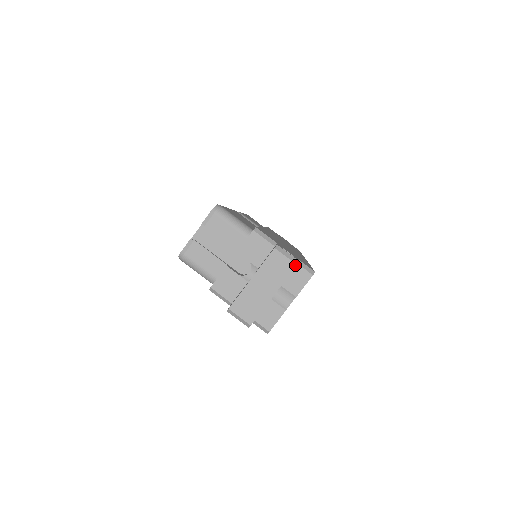
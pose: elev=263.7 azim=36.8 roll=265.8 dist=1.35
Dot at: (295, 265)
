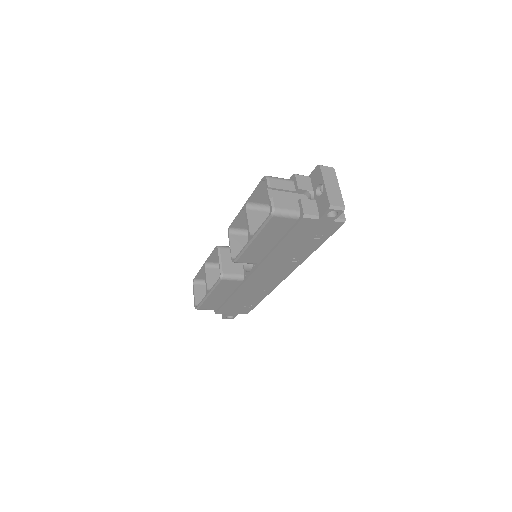
Dot at: occluded
